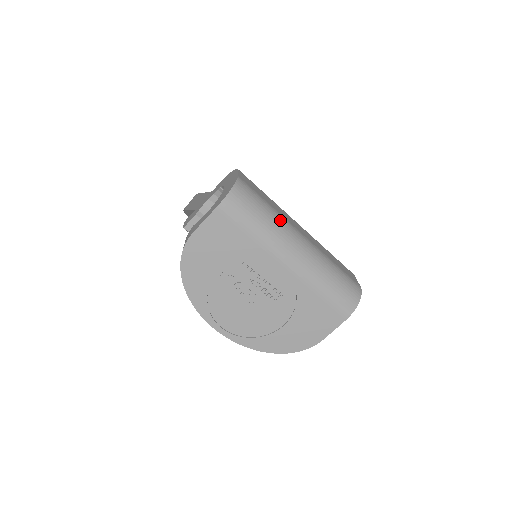
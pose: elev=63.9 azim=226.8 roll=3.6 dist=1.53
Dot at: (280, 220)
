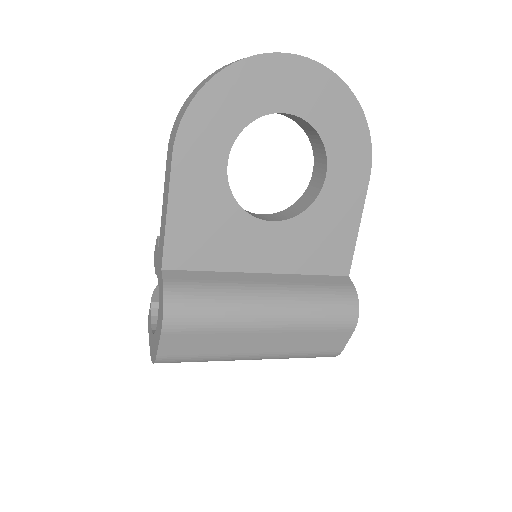
Dot at: (220, 360)
